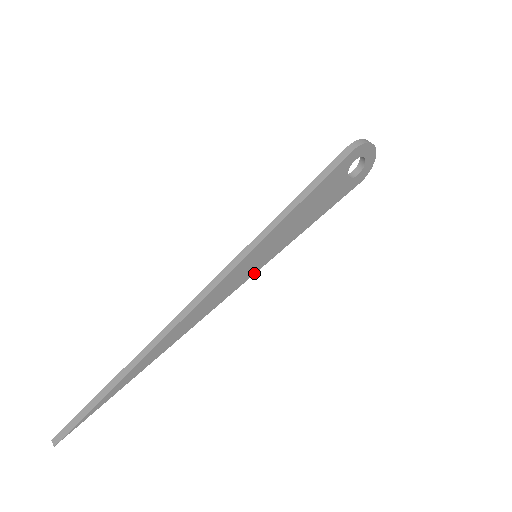
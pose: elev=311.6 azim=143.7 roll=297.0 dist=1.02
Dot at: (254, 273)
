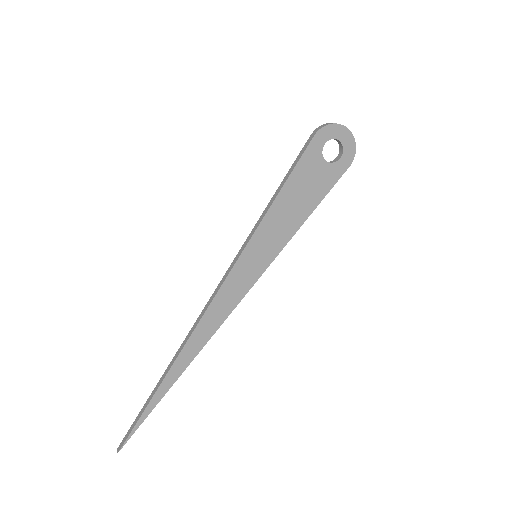
Dot at: (261, 274)
